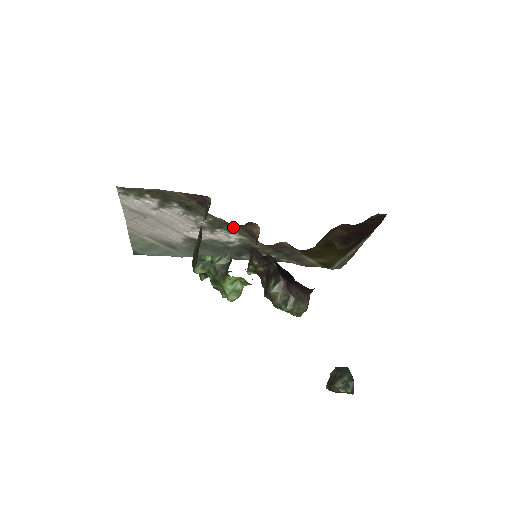
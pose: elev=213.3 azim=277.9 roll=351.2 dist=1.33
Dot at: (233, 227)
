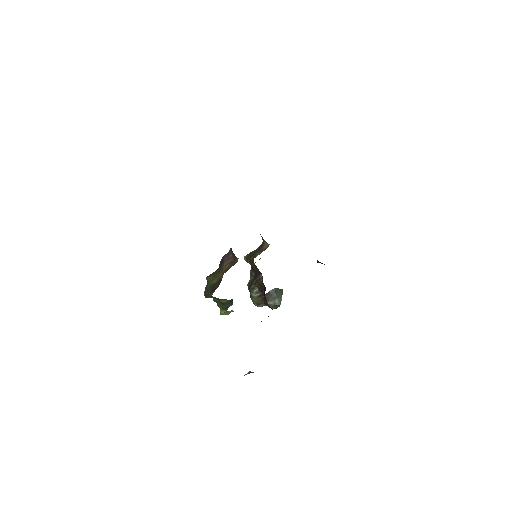
Dot at: occluded
